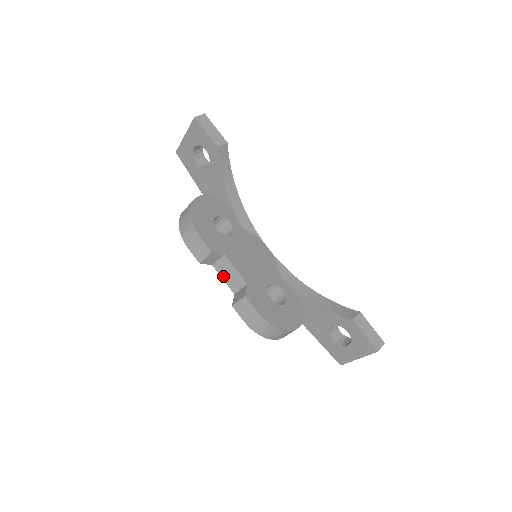
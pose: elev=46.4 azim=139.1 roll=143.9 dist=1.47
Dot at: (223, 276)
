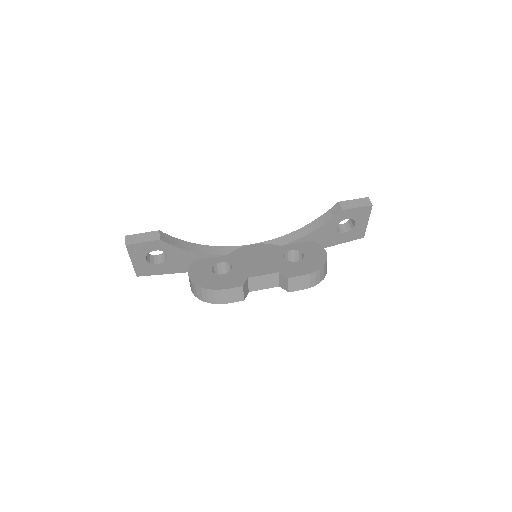
Dot at: (262, 288)
